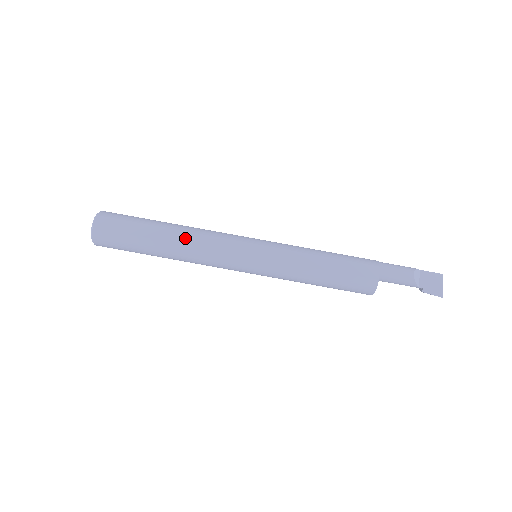
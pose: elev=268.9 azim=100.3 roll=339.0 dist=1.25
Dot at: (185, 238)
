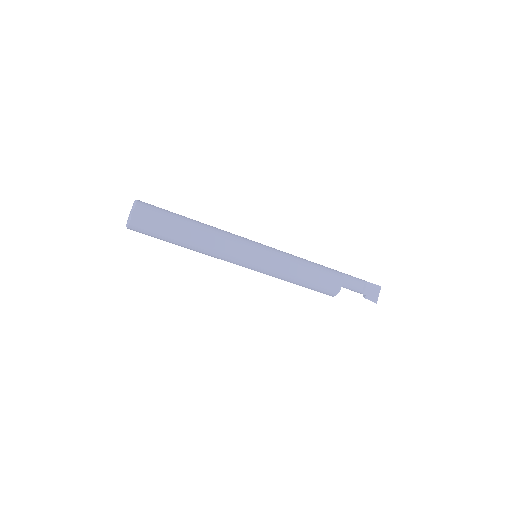
Dot at: (207, 239)
